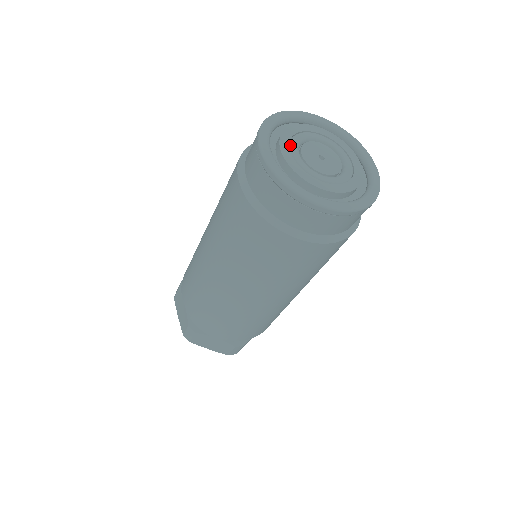
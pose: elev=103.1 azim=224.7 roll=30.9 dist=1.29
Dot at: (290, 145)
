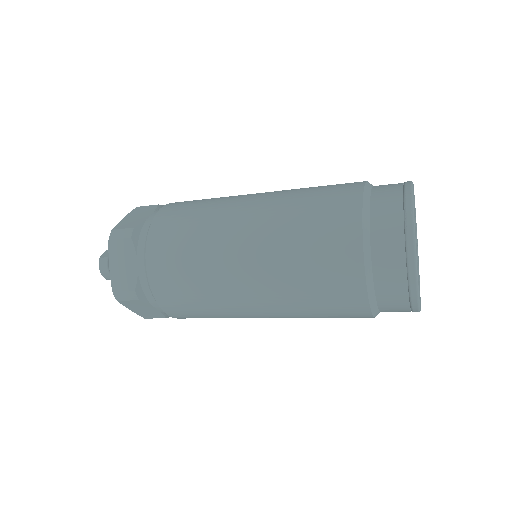
Dot at: occluded
